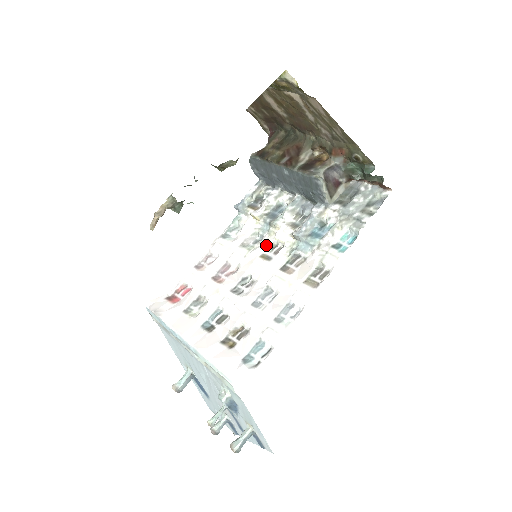
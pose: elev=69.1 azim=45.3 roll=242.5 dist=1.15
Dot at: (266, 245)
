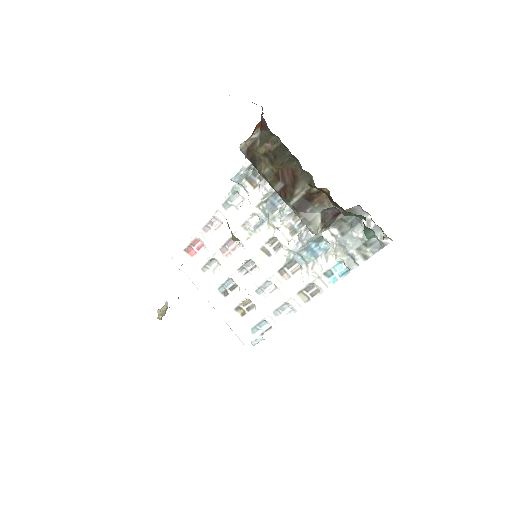
Dot at: (265, 240)
